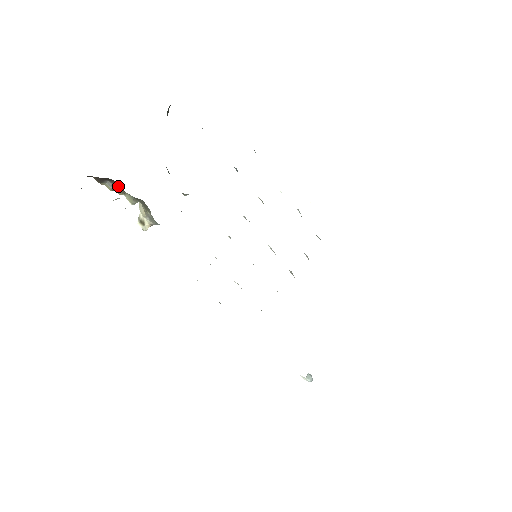
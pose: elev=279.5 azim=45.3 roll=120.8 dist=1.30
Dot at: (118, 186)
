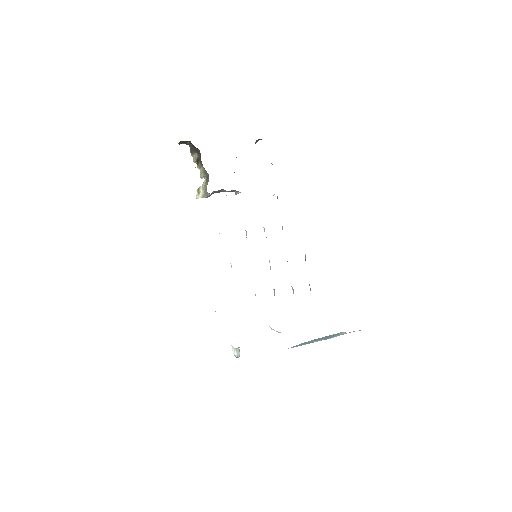
Dot at: (200, 158)
